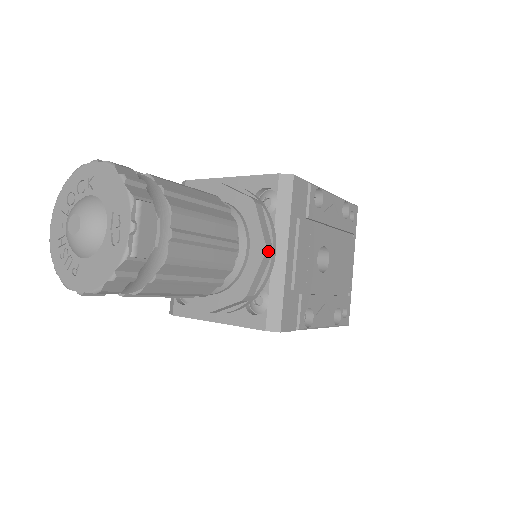
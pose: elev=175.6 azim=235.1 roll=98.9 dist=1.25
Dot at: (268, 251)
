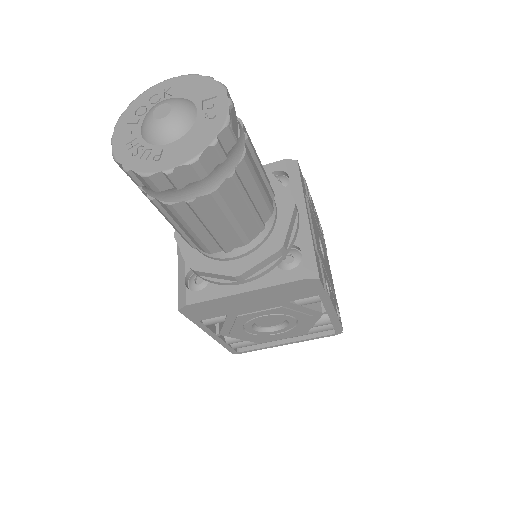
Dot at: (295, 206)
